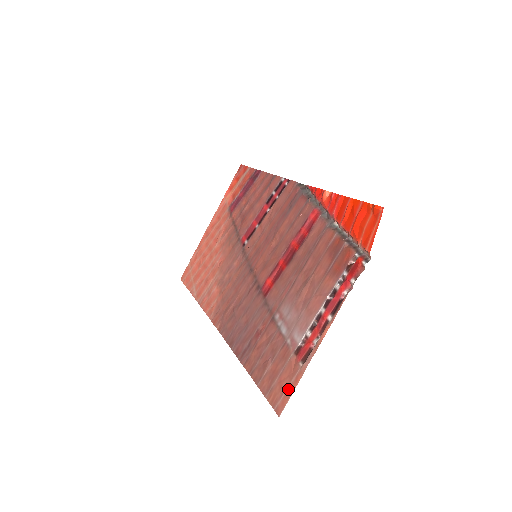
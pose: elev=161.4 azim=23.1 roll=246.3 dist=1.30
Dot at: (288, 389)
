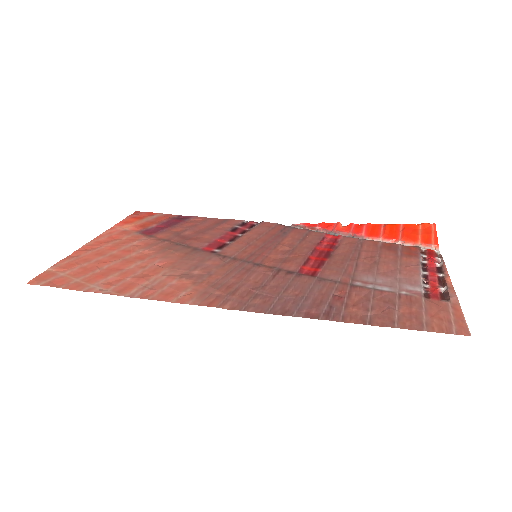
Dot at: (454, 316)
